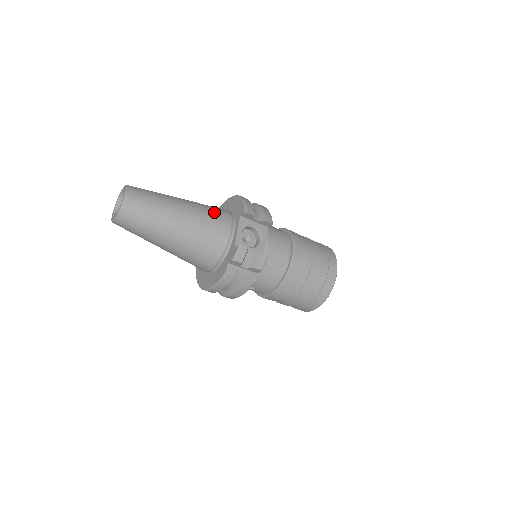
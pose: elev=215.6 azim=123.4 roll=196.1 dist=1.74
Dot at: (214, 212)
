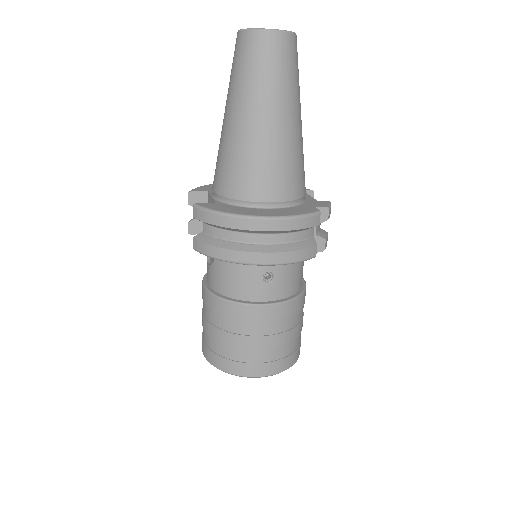
Dot at: occluded
